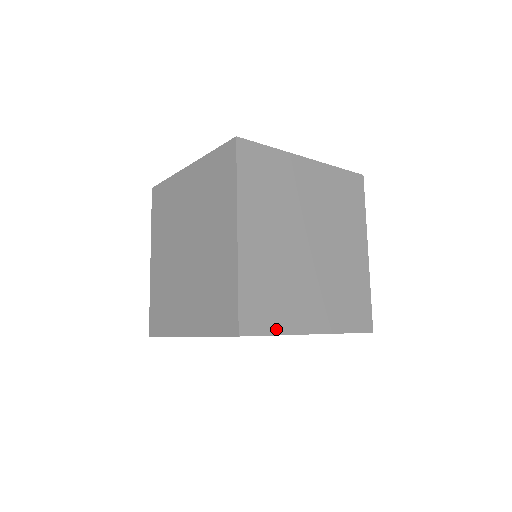
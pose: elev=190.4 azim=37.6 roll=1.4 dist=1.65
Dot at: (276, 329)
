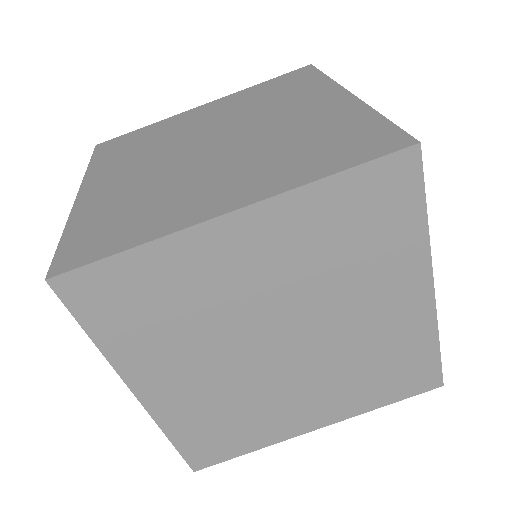
Dot at: (248, 448)
